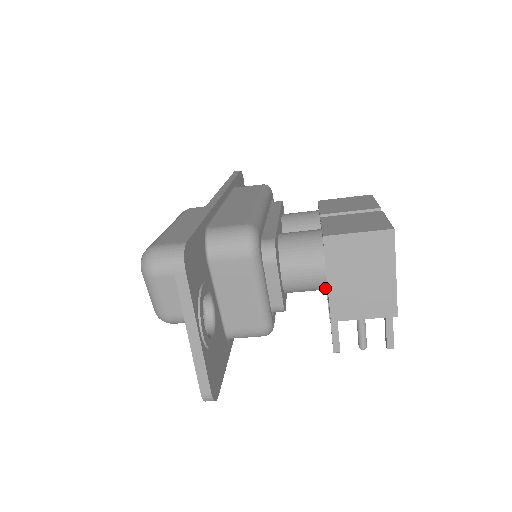
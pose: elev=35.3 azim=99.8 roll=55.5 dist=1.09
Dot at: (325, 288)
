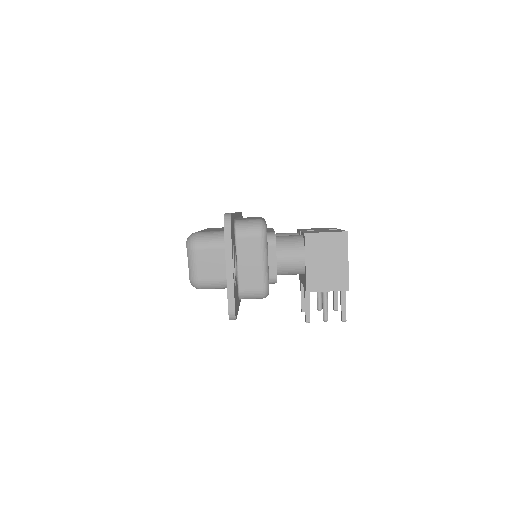
Dot at: (303, 271)
